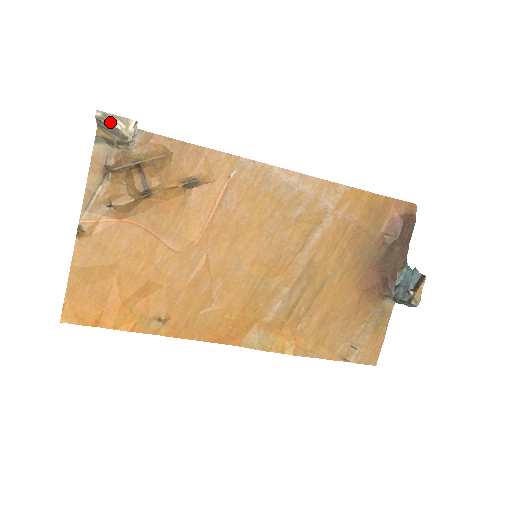
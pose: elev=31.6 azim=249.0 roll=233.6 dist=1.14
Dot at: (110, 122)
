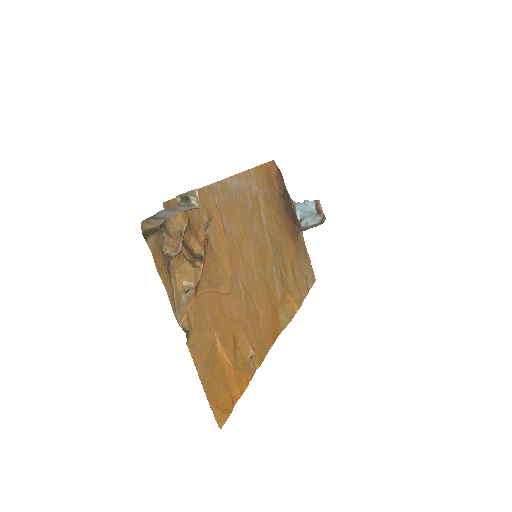
Dot at: (187, 202)
